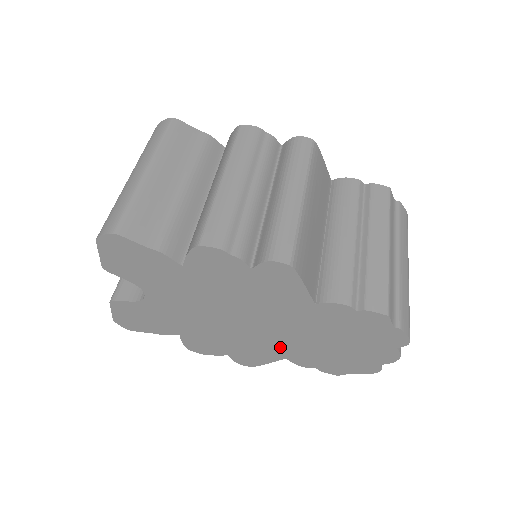
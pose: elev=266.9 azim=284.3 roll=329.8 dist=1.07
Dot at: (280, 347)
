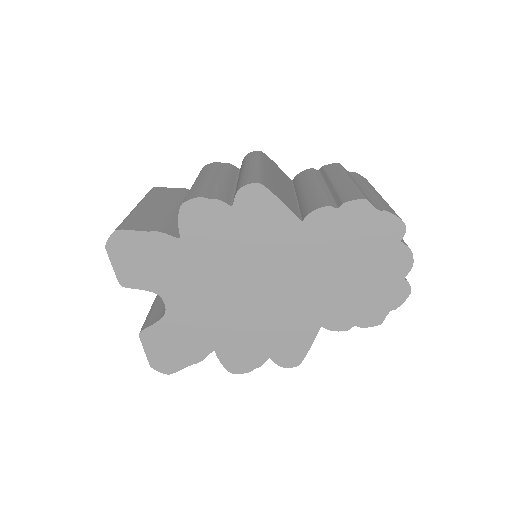
Dot at: (307, 310)
